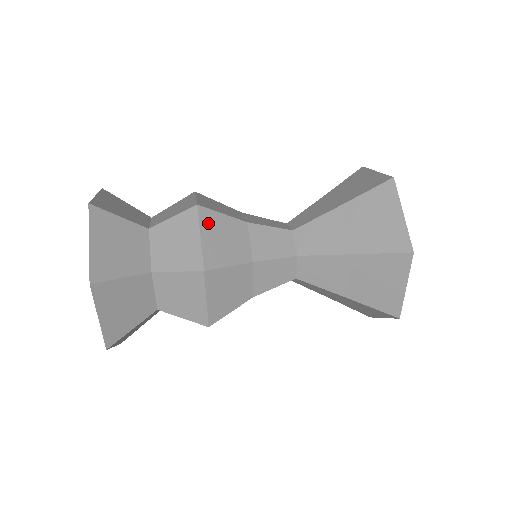
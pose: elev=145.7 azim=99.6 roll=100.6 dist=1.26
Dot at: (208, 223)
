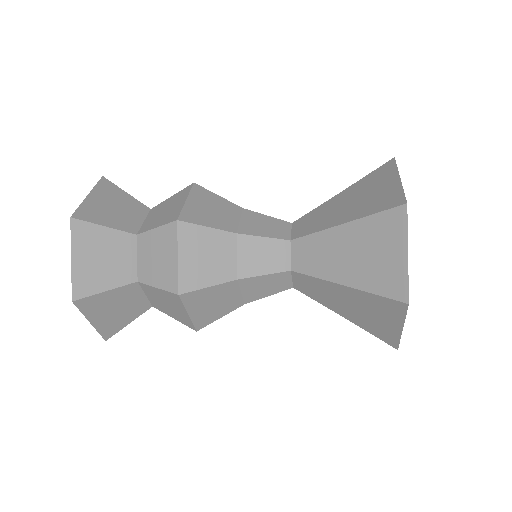
Dot at: (199, 195)
